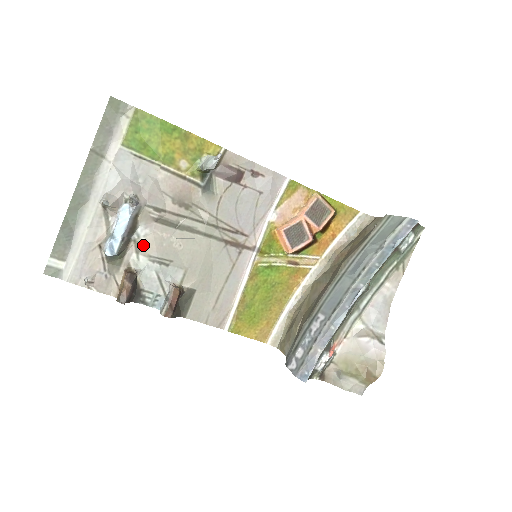
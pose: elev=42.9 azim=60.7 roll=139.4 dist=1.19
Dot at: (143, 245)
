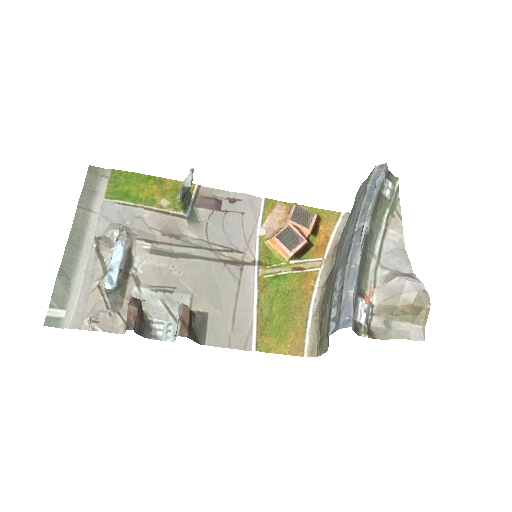
Dot at: (142, 278)
